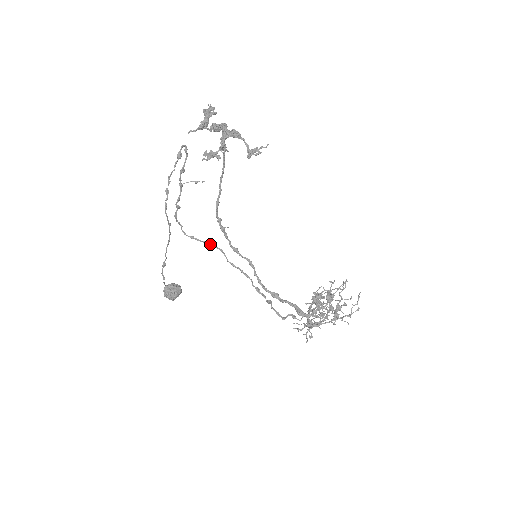
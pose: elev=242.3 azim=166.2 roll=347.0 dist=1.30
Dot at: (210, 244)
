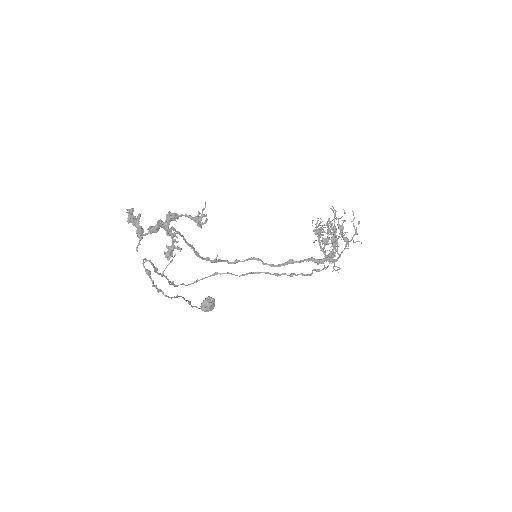
Dot at: (214, 275)
